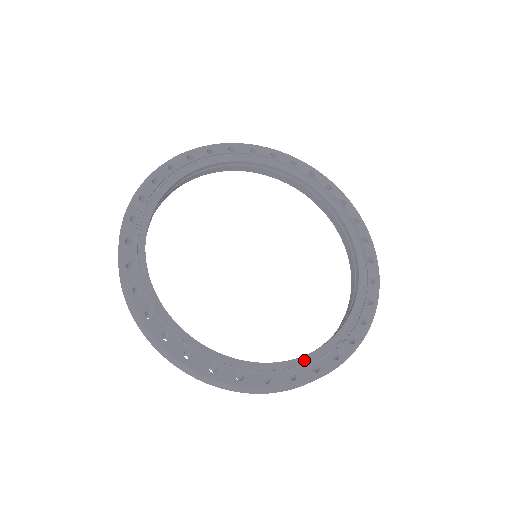
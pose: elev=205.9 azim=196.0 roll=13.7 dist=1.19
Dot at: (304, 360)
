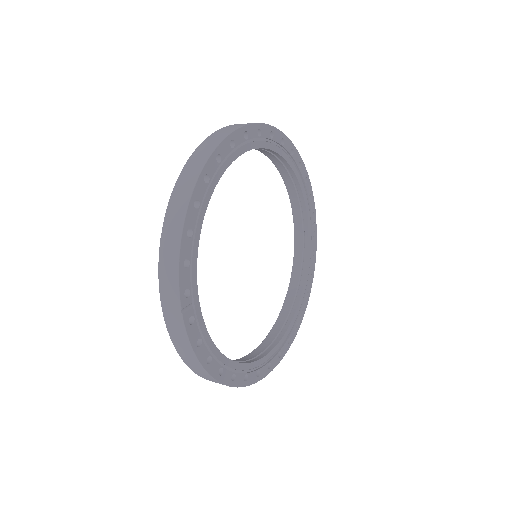
Dot at: (298, 309)
